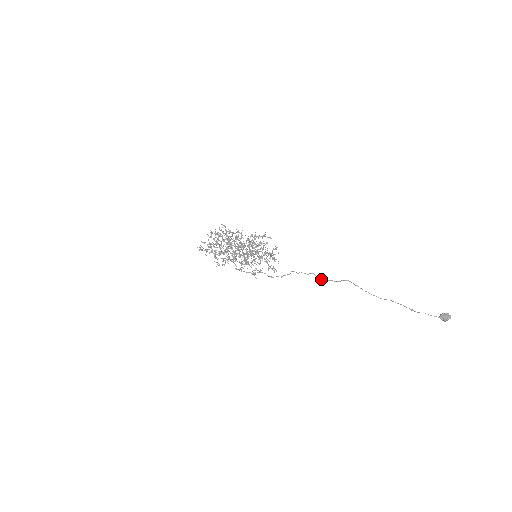
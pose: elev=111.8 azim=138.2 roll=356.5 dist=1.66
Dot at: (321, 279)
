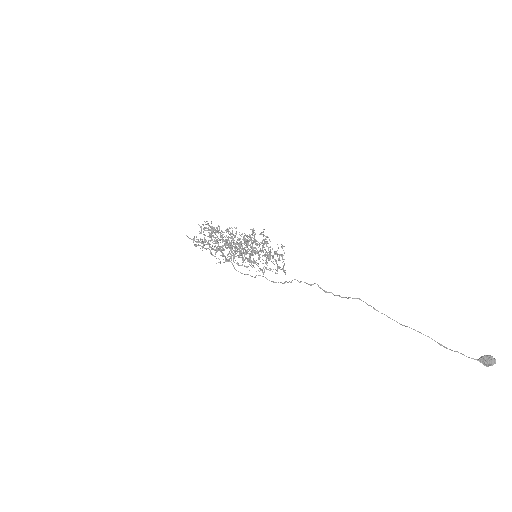
Dot at: (326, 292)
